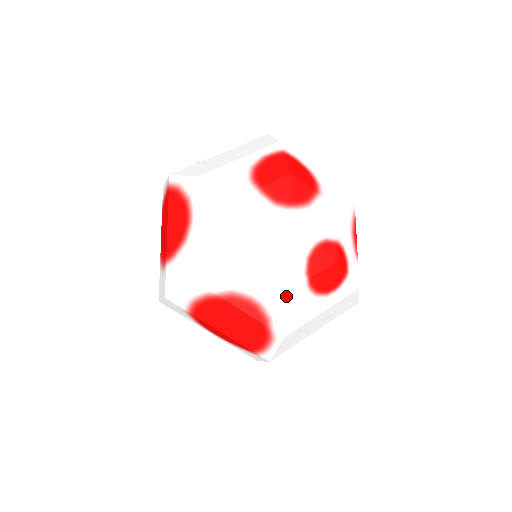
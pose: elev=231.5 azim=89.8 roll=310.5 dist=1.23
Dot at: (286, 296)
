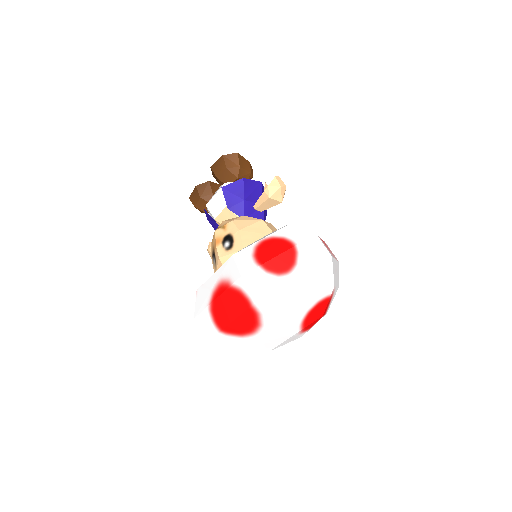
Dot at: occluded
